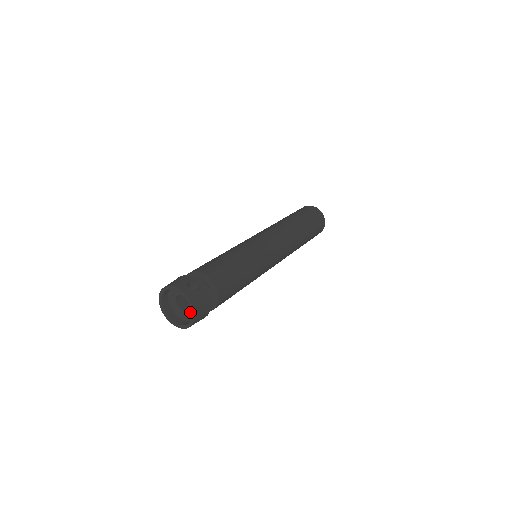
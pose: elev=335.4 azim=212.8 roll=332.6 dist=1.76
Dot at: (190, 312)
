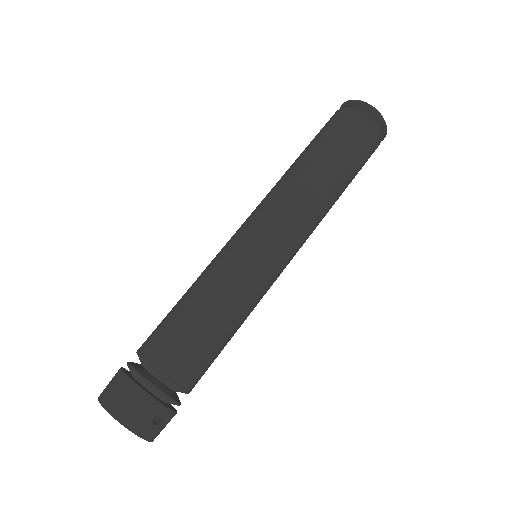
Dot at: occluded
